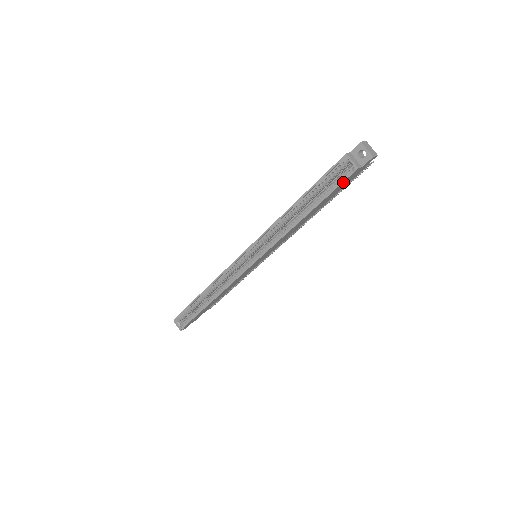
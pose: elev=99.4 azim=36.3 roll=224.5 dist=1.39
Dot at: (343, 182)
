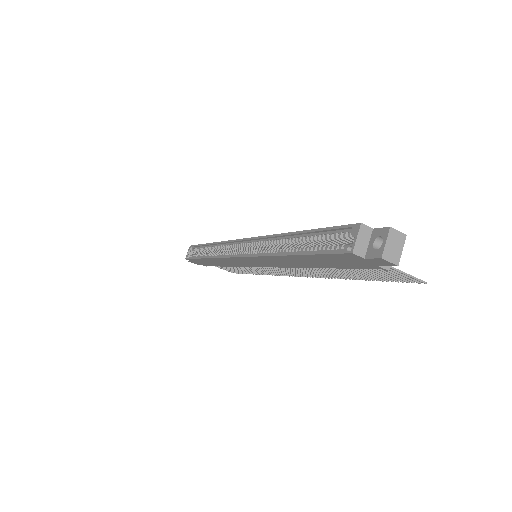
Dot at: (334, 254)
